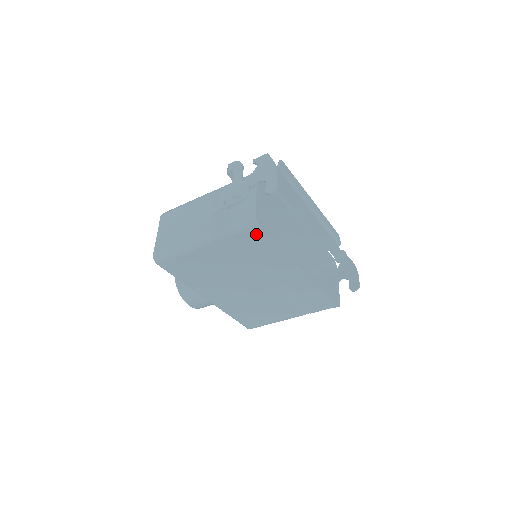
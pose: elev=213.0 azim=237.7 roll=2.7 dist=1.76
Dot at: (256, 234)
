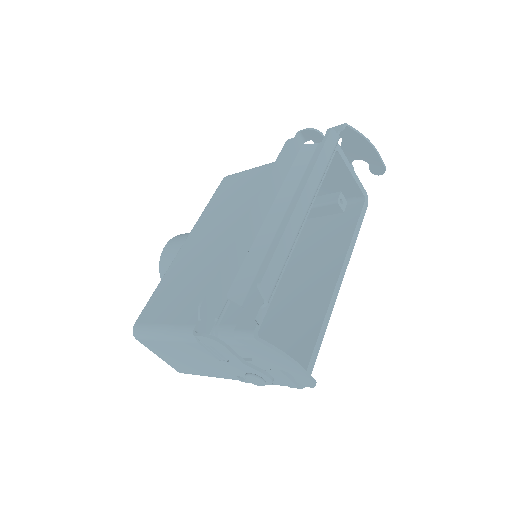
Dot at: occluded
